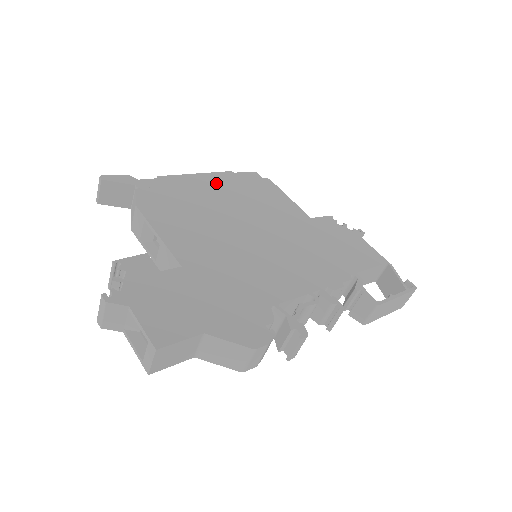
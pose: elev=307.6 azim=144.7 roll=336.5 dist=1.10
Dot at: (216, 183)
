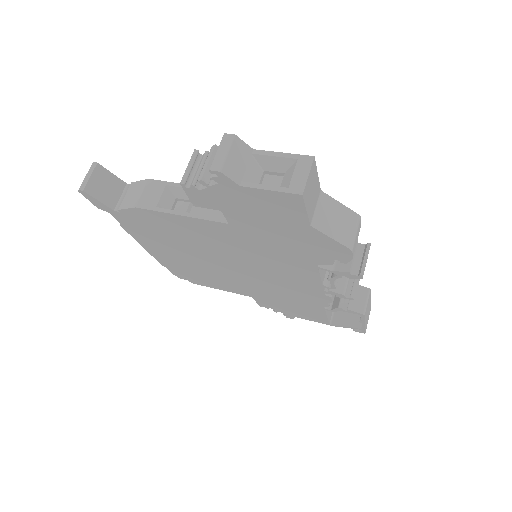
Dot at: occluded
